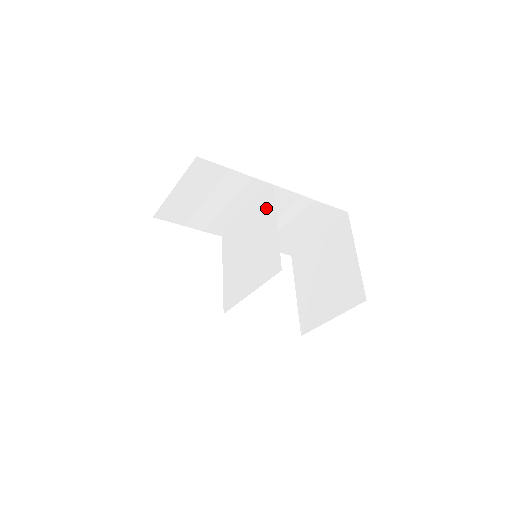
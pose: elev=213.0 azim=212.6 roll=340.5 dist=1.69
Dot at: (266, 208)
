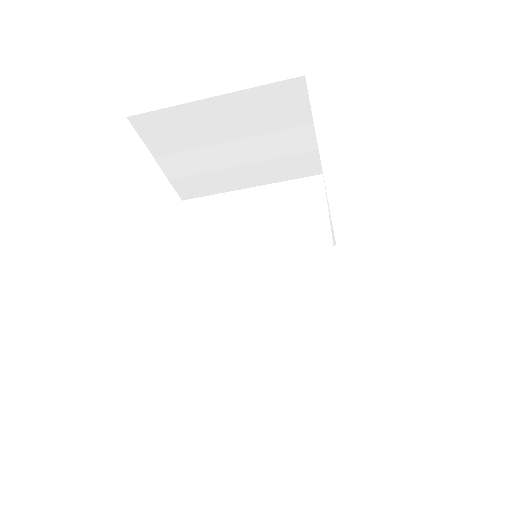
Dot at: (305, 199)
